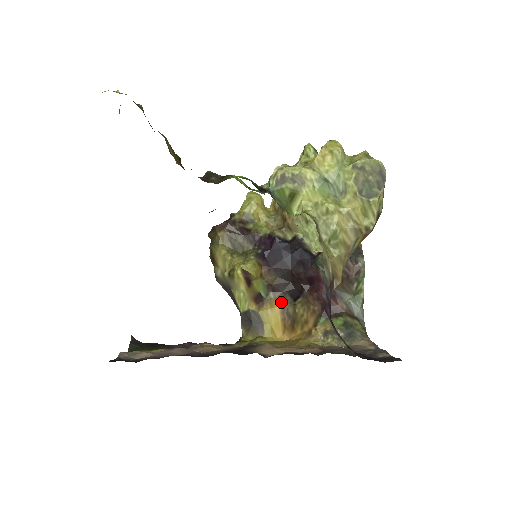
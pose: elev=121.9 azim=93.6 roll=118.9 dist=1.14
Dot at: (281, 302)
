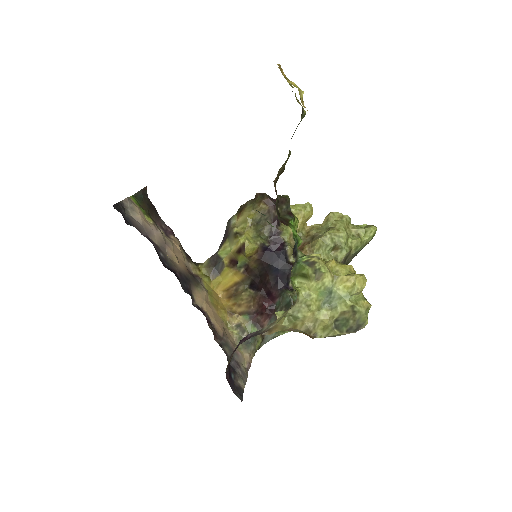
Dot at: (242, 279)
